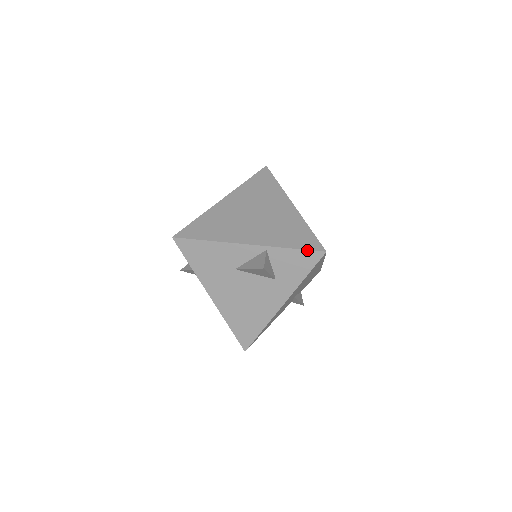
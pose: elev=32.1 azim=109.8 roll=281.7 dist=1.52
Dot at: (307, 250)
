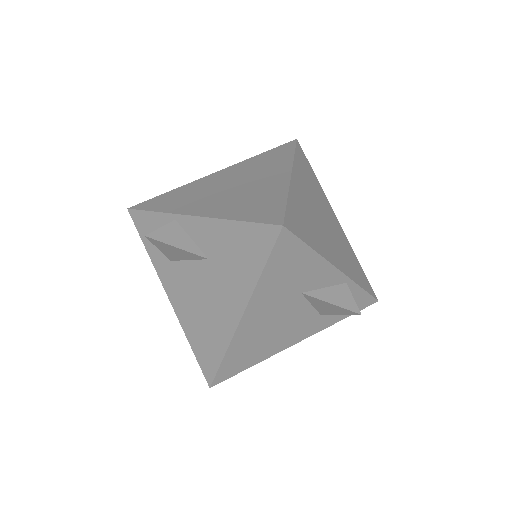
Dot at: (370, 295)
